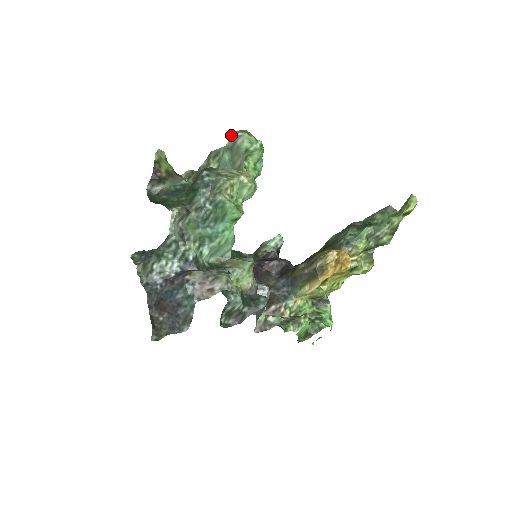
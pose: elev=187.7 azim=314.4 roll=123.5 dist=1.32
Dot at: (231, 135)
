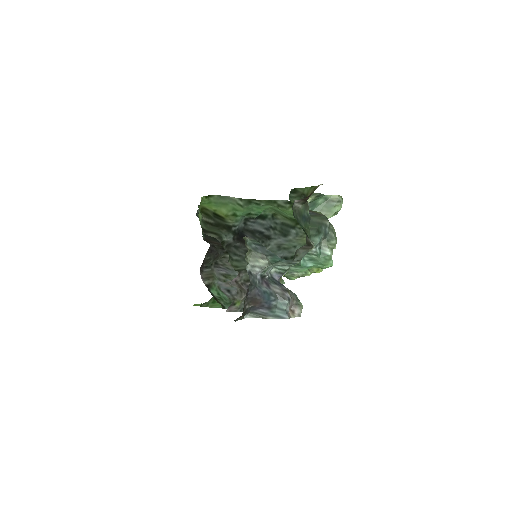
Dot at: (337, 195)
